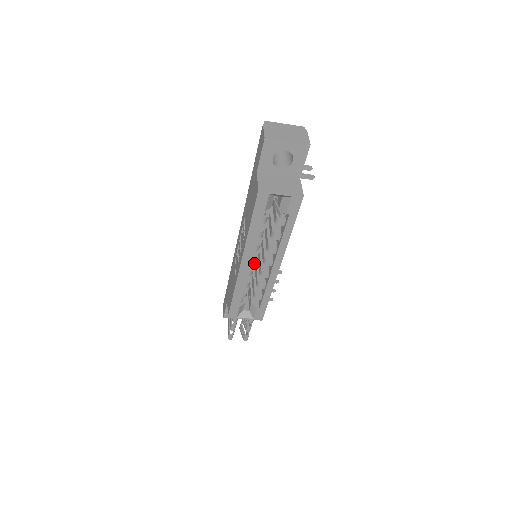
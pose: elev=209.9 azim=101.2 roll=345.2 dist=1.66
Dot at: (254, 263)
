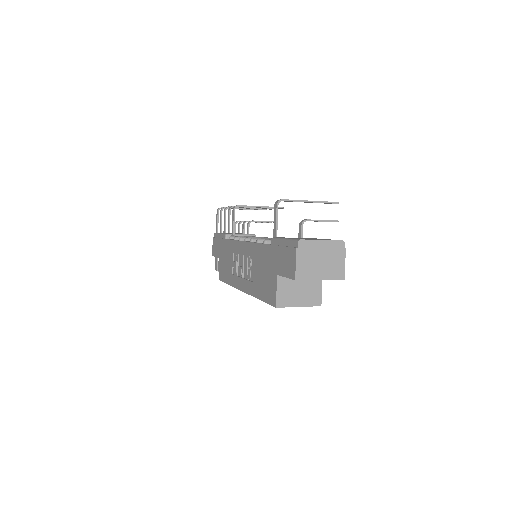
Dot at: occluded
